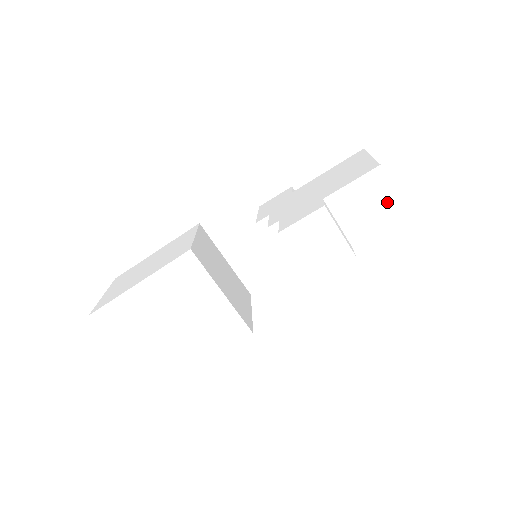
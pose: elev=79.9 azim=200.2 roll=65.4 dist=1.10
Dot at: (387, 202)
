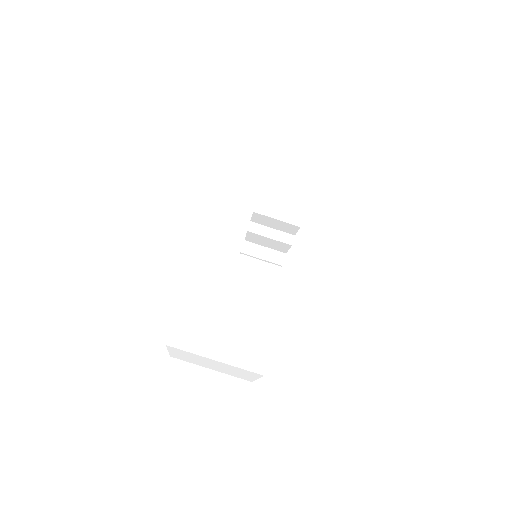
Dot at: (300, 156)
